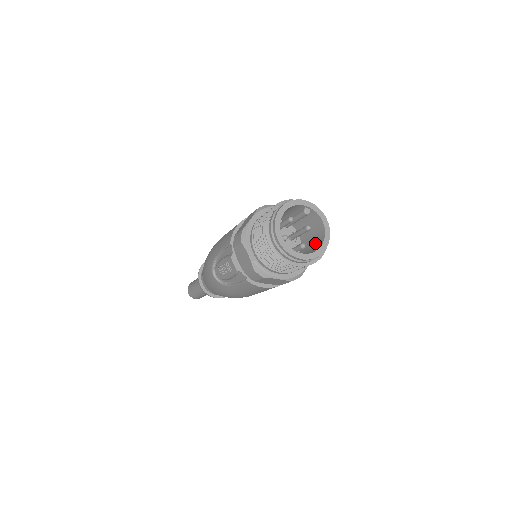
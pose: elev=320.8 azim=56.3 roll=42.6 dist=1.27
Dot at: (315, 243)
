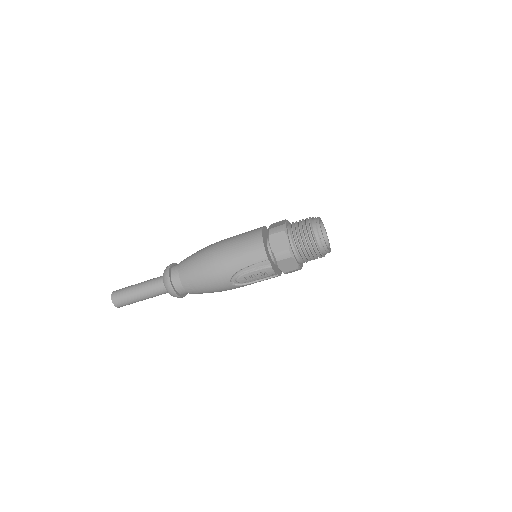
Dot at: occluded
